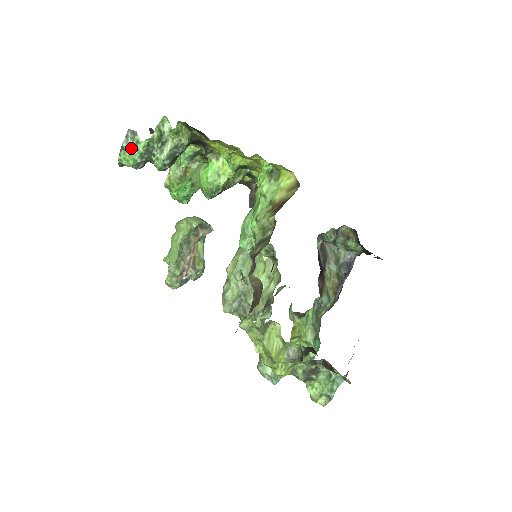
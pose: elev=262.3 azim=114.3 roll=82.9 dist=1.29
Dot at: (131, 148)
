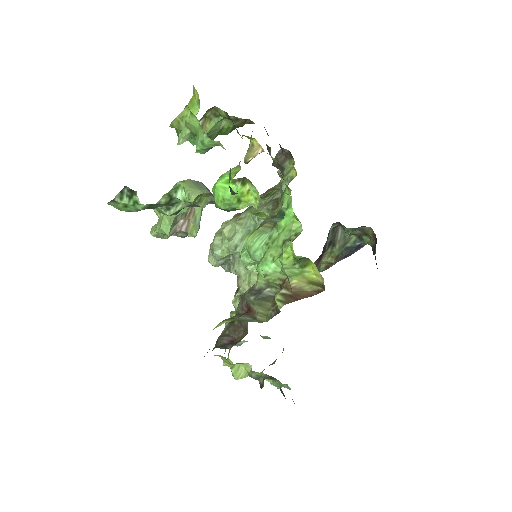
Dot at: (126, 204)
